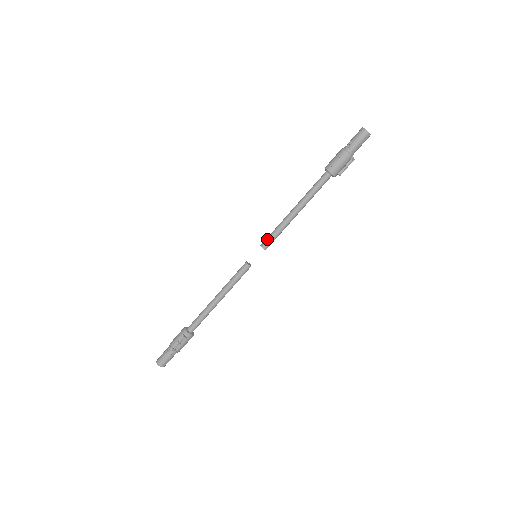
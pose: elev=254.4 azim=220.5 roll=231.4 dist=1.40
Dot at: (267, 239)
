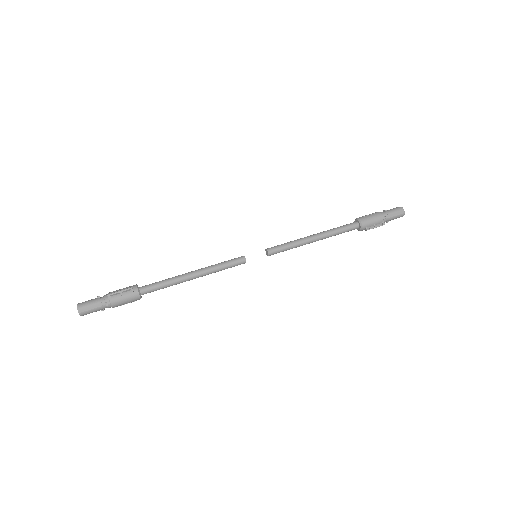
Dot at: (275, 246)
